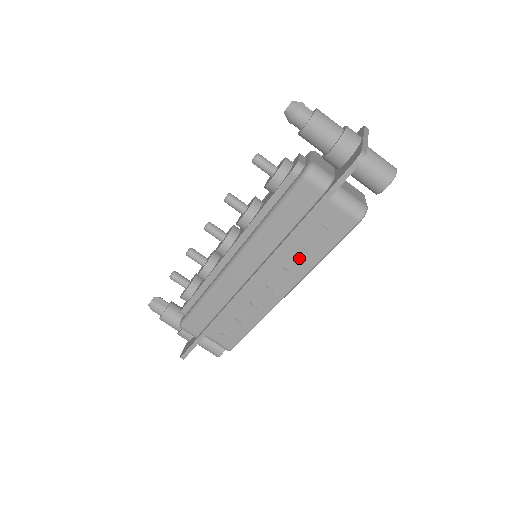
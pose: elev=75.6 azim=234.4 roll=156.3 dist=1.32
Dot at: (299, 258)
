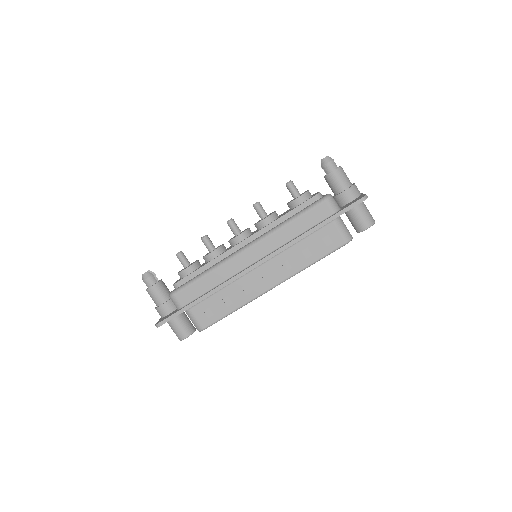
Dot at: (296, 259)
